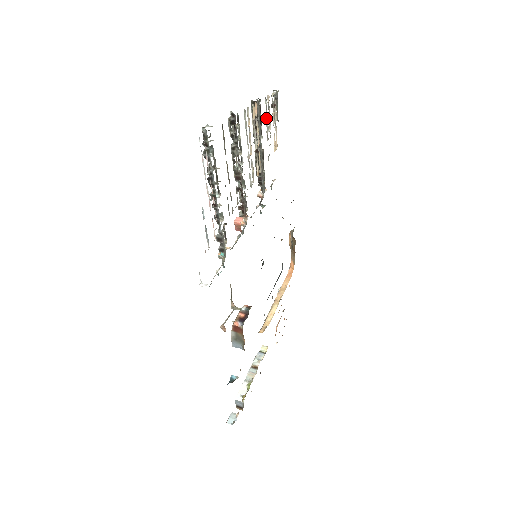
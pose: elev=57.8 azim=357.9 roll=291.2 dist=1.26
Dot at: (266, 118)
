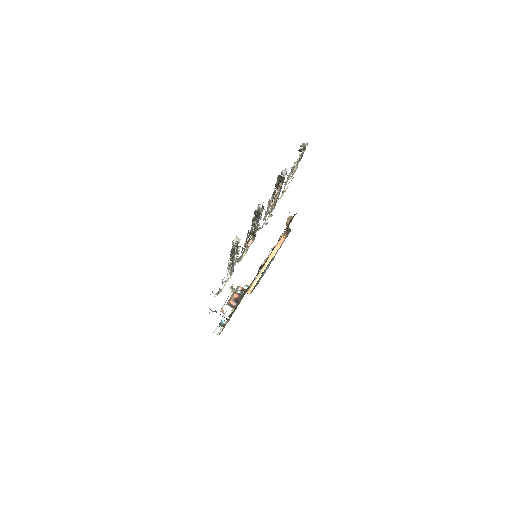
Dot at: (289, 173)
